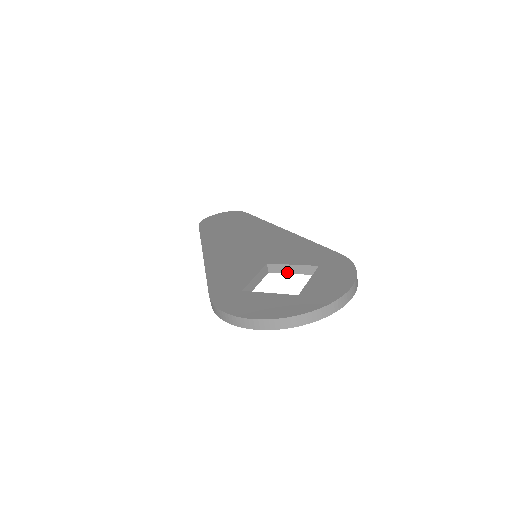
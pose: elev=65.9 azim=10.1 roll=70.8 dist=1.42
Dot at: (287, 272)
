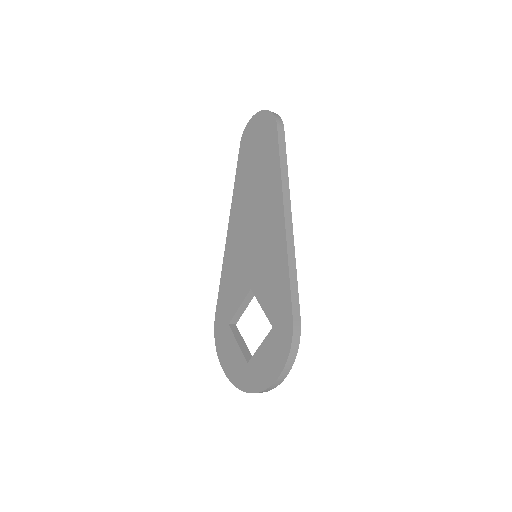
Dot at: occluded
